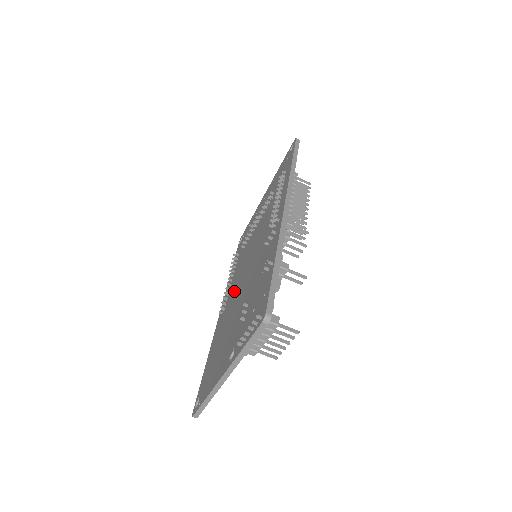
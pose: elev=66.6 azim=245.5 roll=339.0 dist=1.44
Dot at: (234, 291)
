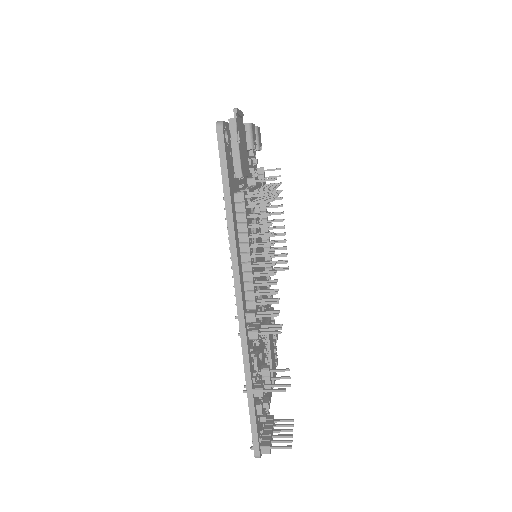
Dot at: occluded
